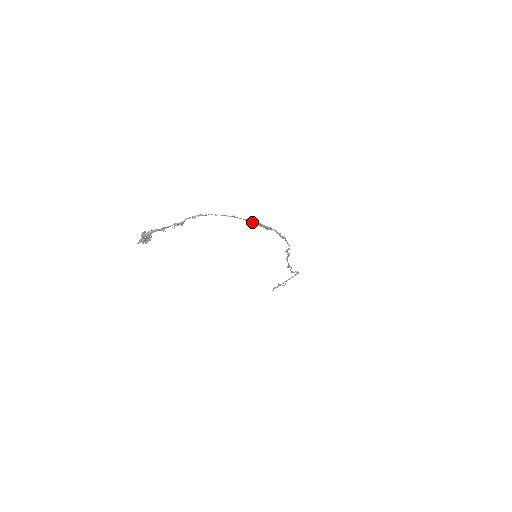
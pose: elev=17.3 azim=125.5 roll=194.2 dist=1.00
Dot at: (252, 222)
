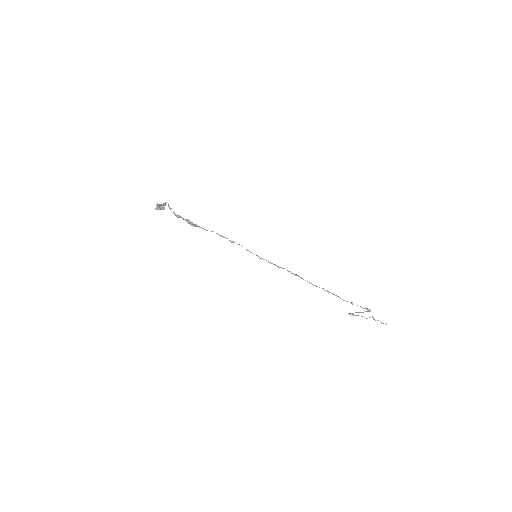
Dot at: (176, 215)
